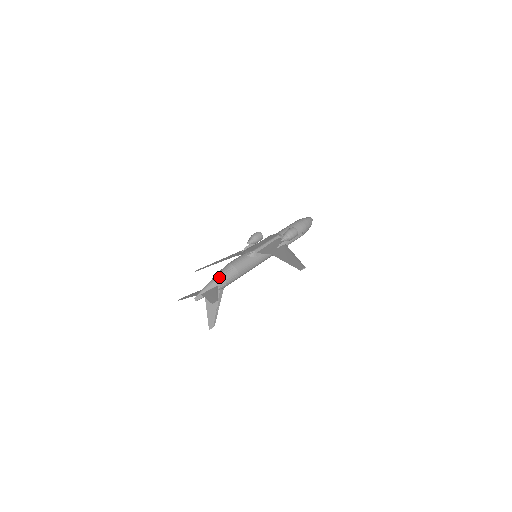
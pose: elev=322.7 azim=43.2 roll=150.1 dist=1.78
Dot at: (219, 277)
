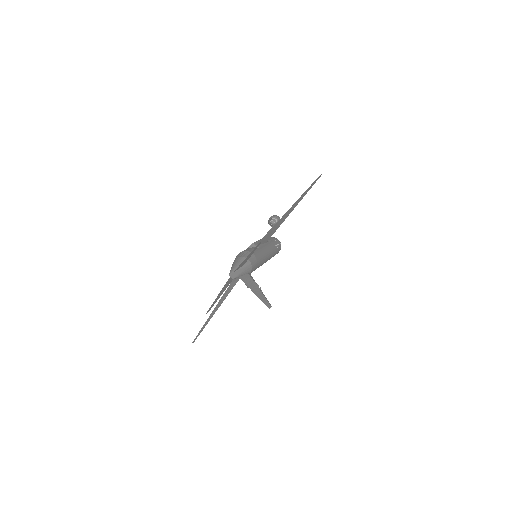
Dot at: (238, 258)
